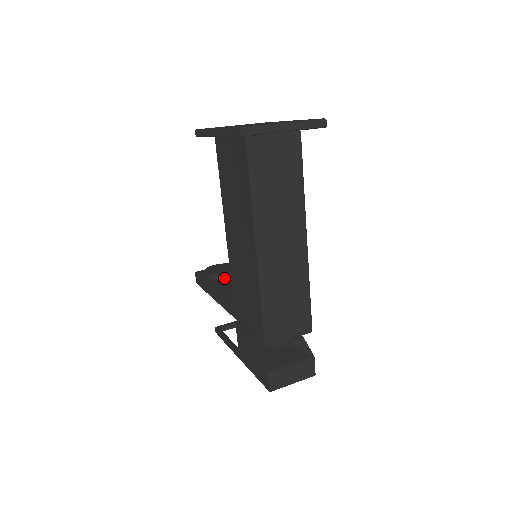
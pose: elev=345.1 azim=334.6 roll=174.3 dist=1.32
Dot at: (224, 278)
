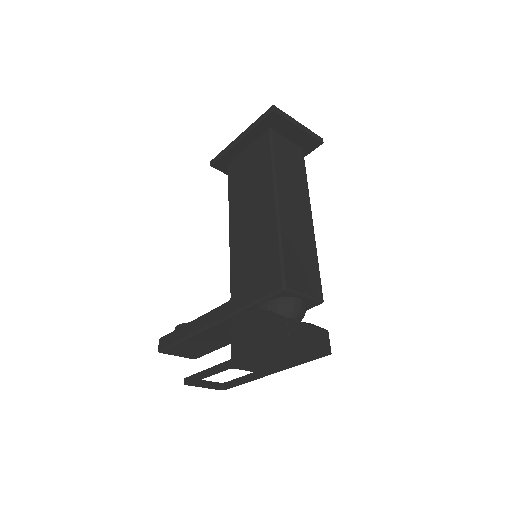
Dot at: occluded
